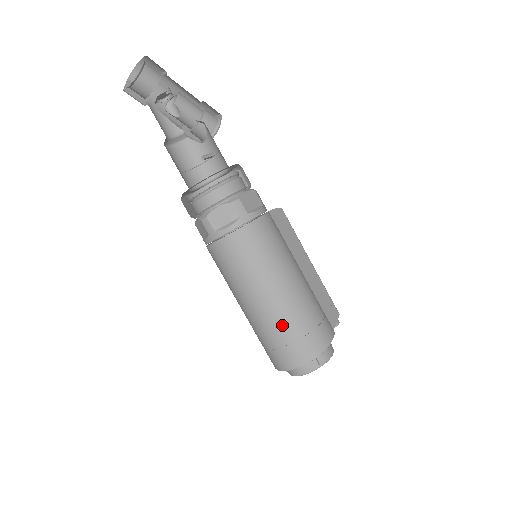
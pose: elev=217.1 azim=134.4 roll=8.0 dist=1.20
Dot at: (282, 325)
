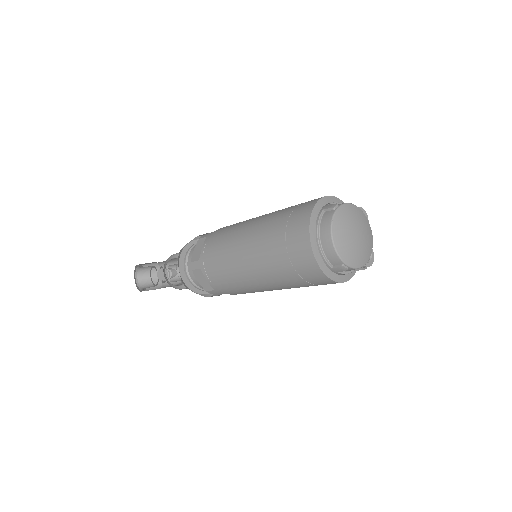
Dot at: (271, 228)
